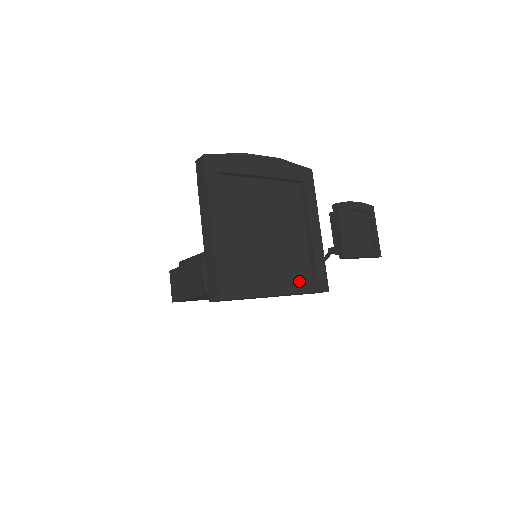
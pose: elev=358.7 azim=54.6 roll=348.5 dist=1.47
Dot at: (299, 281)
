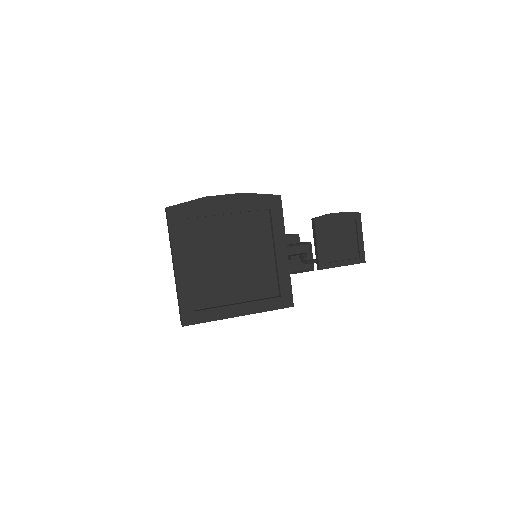
Dot at: (261, 302)
